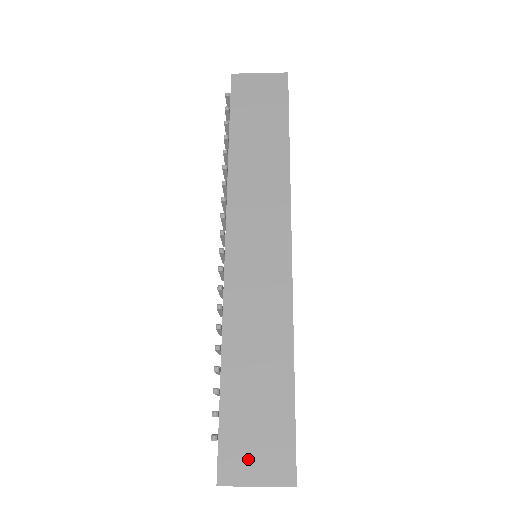
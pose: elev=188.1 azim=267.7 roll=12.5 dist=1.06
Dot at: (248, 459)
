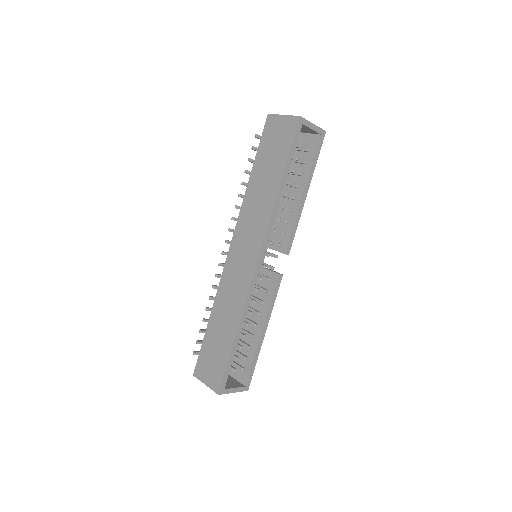
Dot at: (206, 370)
